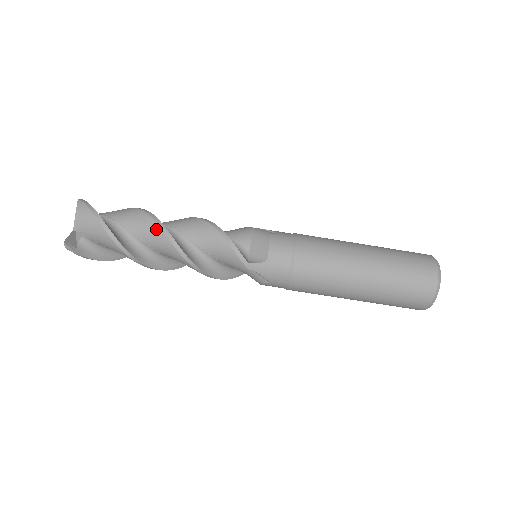
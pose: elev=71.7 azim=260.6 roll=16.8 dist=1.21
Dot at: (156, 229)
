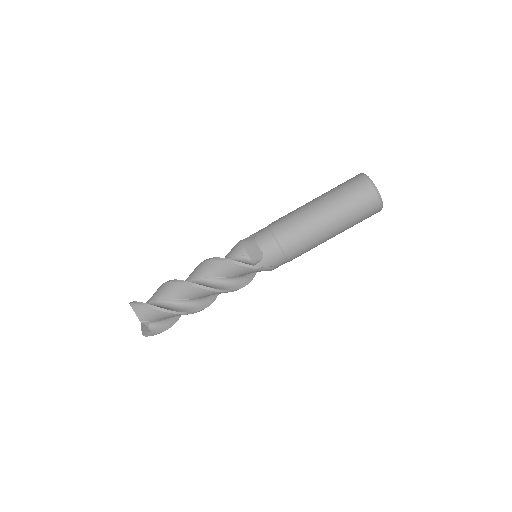
Dot at: (187, 287)
